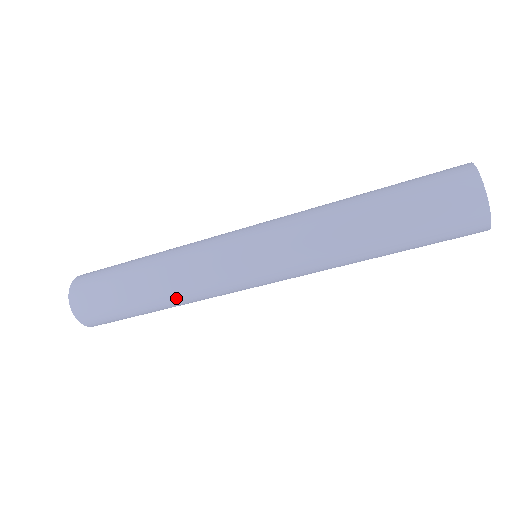
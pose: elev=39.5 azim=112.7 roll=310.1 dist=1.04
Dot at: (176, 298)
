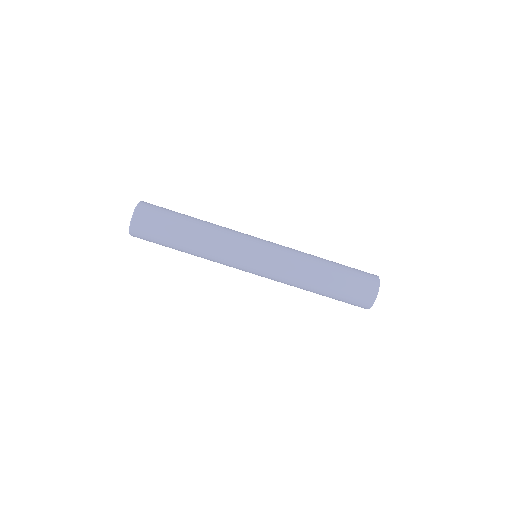
Dot at: (208, 234)
